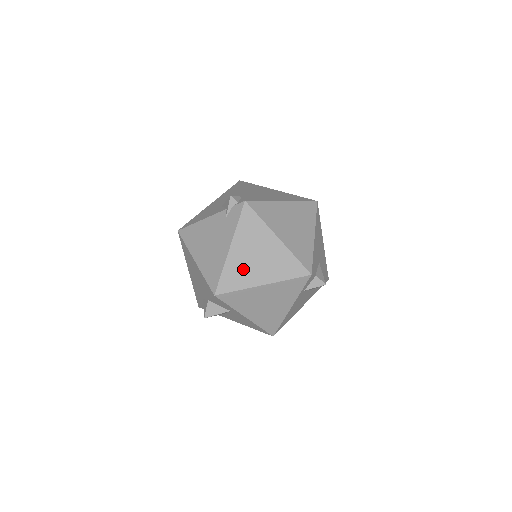
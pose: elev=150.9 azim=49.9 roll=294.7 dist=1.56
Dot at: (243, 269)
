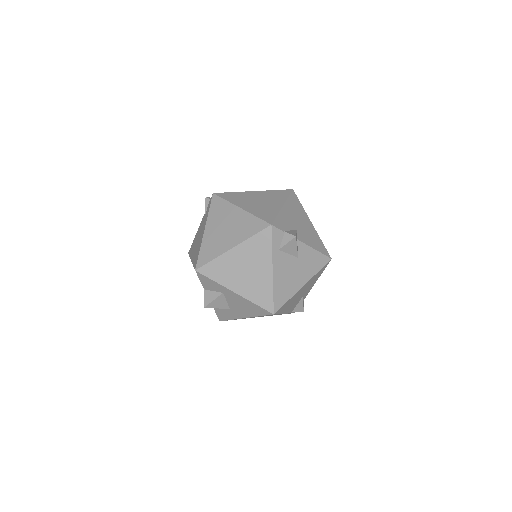
Dot at: (216, 242)
